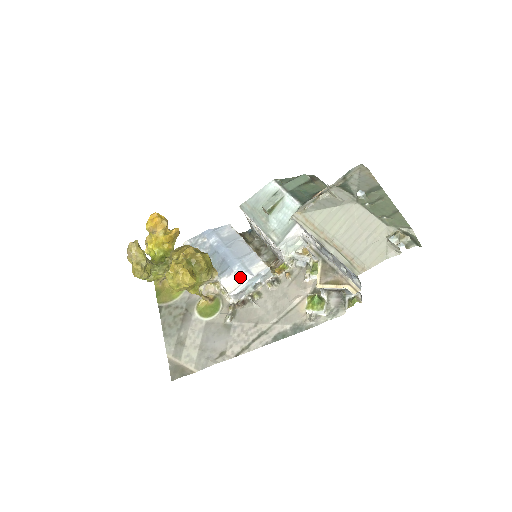
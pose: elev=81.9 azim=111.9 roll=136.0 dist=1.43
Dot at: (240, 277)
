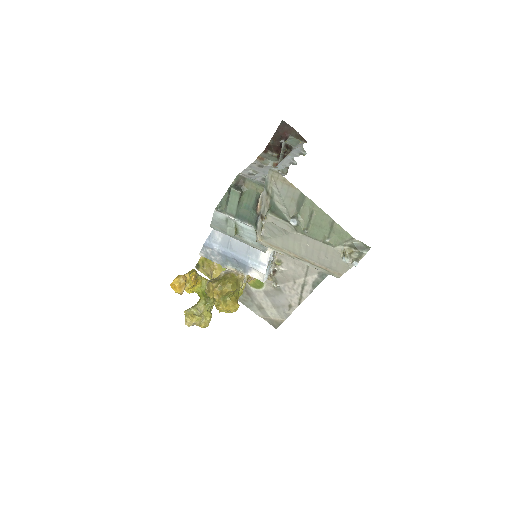
Dot at: (259, 271)
